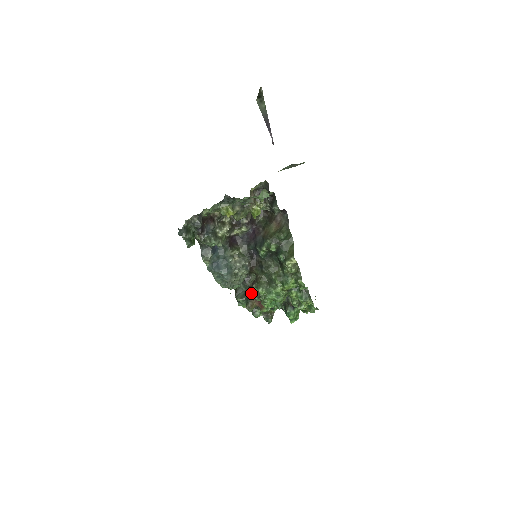
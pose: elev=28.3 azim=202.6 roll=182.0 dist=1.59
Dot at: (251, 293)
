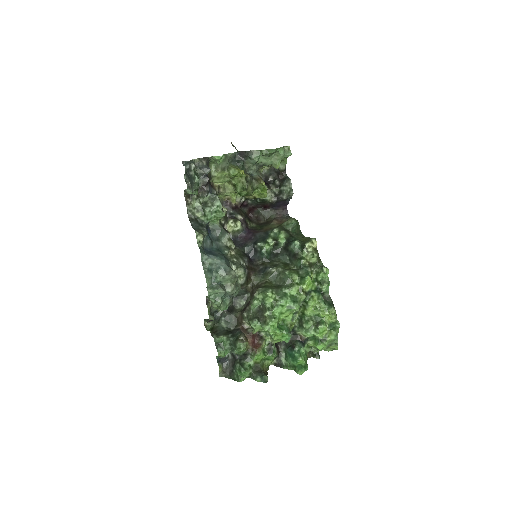
Dot at: (240, 327)
